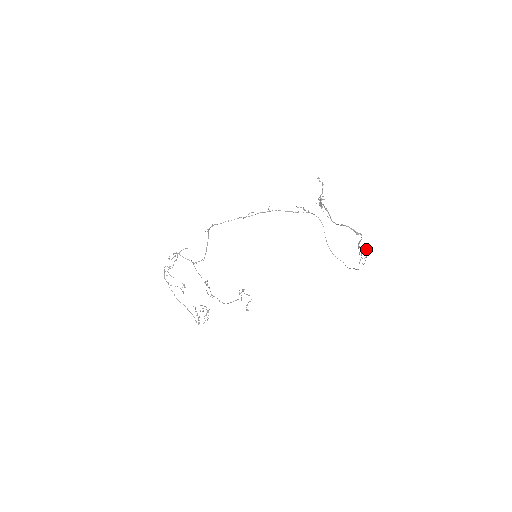
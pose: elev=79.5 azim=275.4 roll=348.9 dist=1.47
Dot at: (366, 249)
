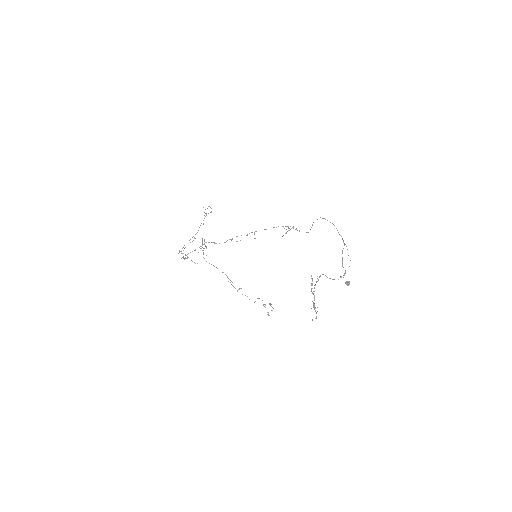
Dot at: (348, 285)
